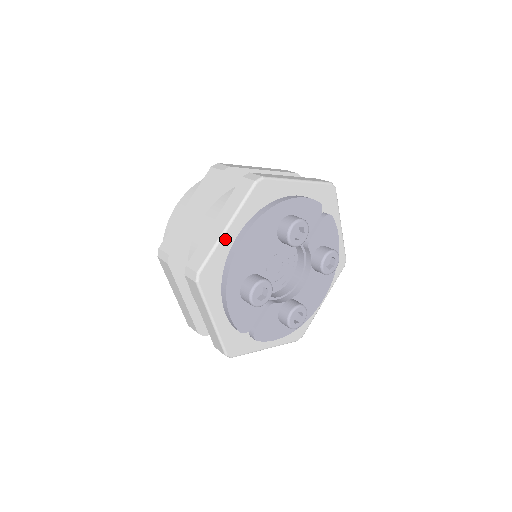
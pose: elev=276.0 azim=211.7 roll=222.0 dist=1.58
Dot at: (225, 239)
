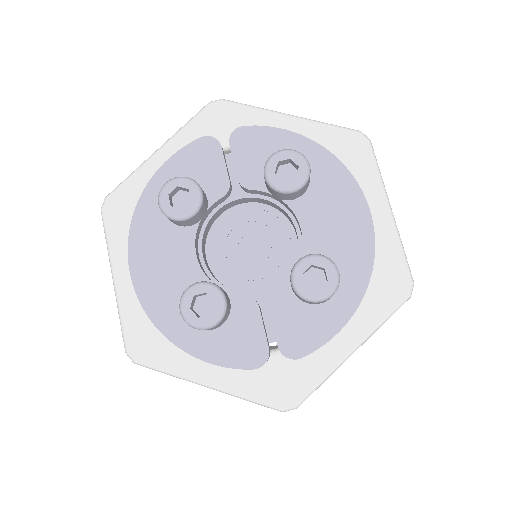
Dot at: (122, 292)
